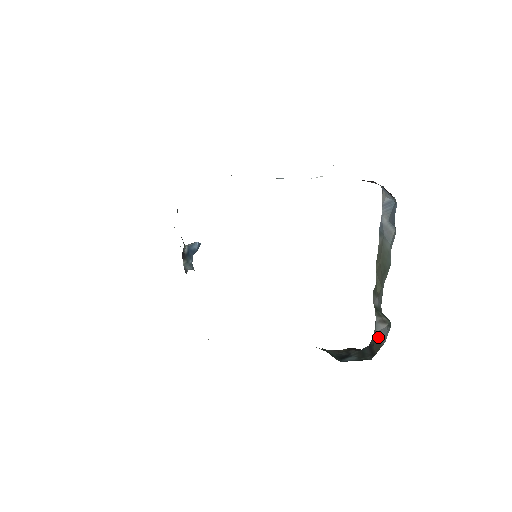
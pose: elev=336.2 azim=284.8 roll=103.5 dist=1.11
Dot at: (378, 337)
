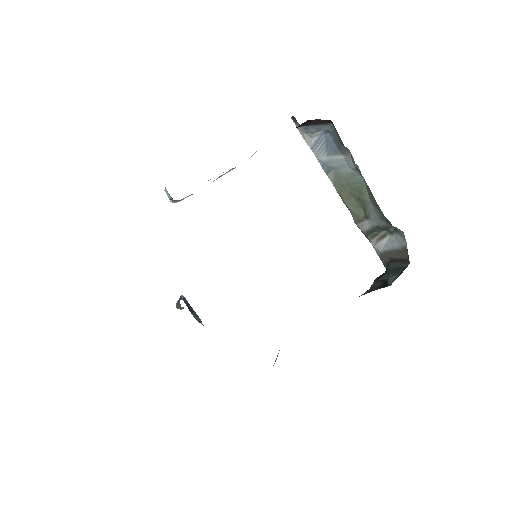
Dot at: (391, 250)
